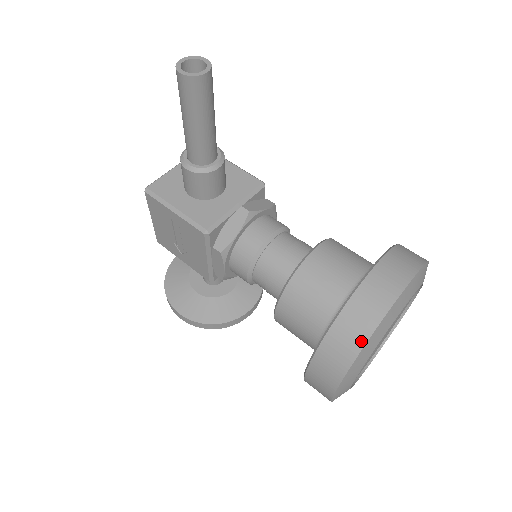
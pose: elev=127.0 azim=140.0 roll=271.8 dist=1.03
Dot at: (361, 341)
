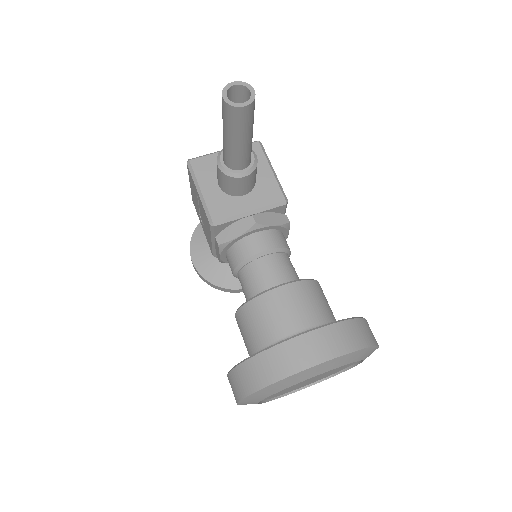
Dot at: (265, 382)
